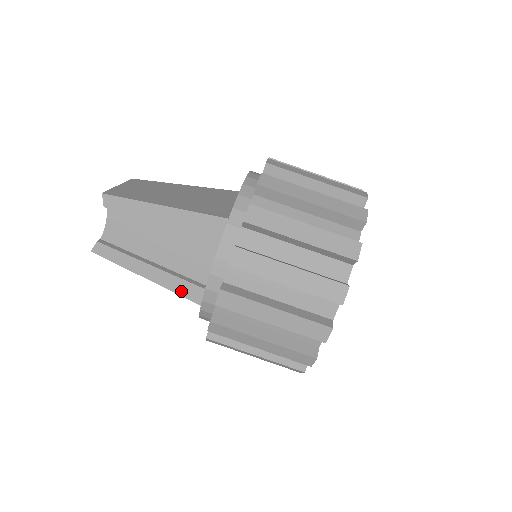
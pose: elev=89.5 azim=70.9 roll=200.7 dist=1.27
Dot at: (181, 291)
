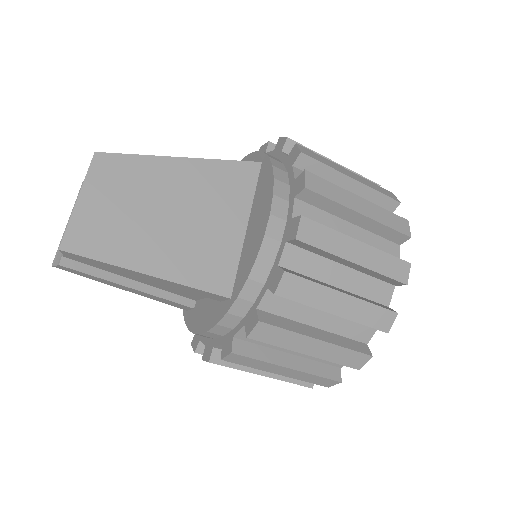
Dot at: (165, 302)
